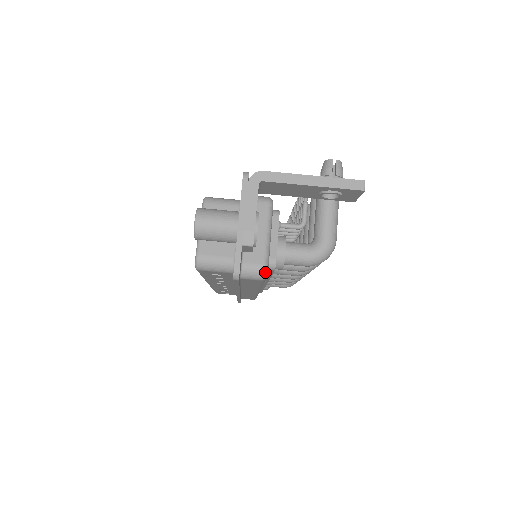
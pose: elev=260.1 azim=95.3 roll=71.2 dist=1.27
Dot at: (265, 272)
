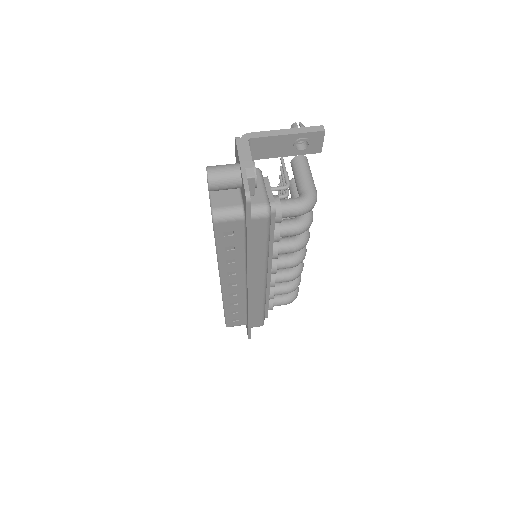
Dot at: (269, 208)
